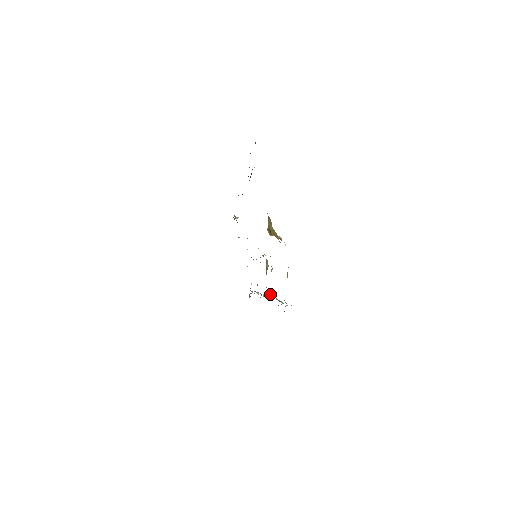
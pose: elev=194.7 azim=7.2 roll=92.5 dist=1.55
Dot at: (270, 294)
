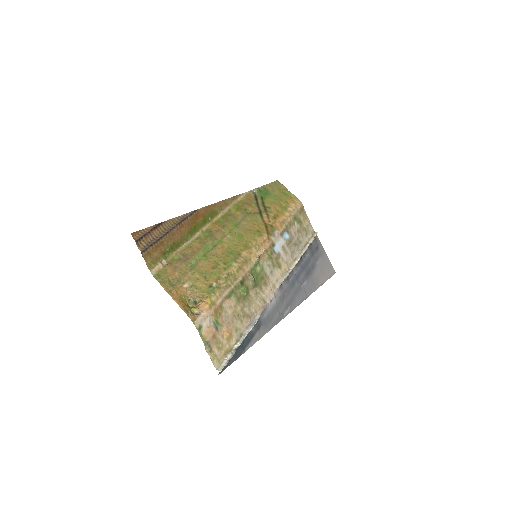
Dot at: (254, 313)
